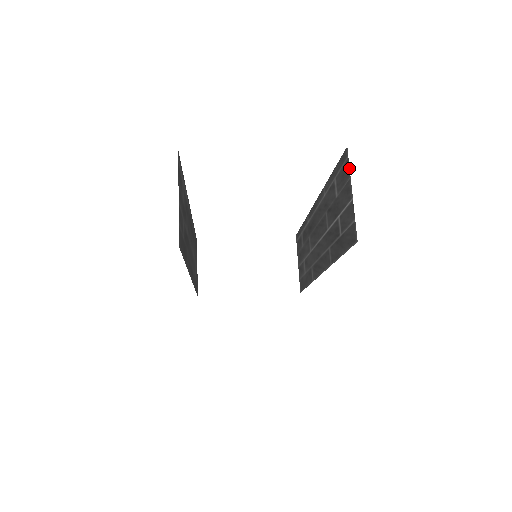
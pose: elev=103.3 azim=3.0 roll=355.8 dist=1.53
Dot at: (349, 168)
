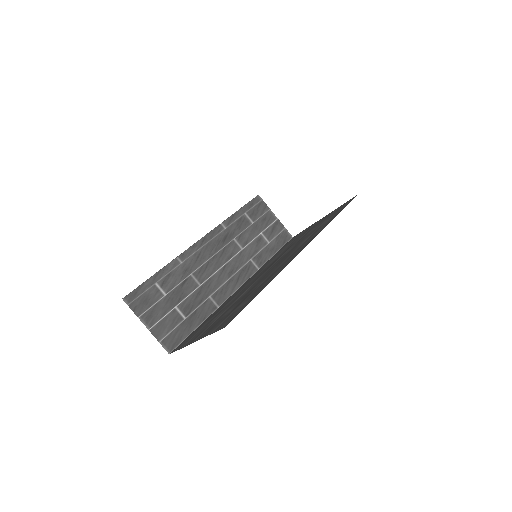
Dot at: occluded
